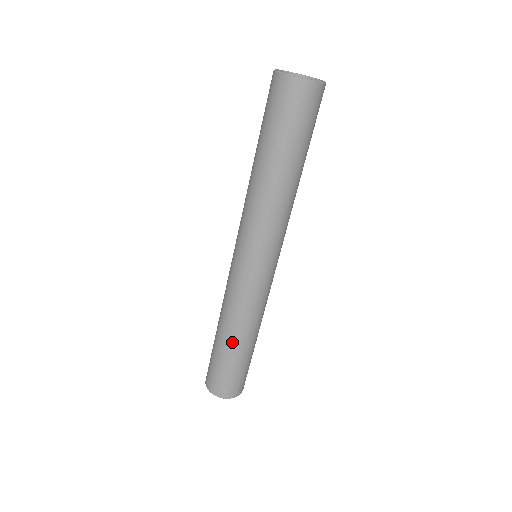
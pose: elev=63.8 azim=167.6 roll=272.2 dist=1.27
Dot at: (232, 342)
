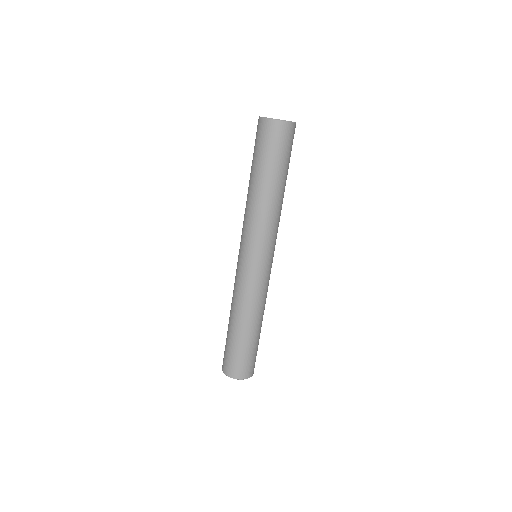
Dot at: (240, 327)
